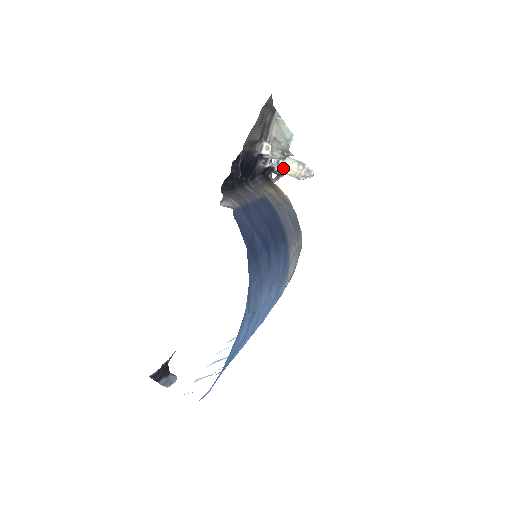
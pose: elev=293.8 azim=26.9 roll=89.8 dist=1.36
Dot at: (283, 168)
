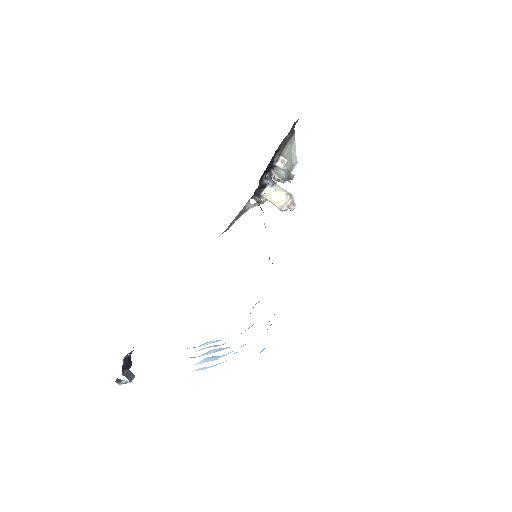
Dot at: (271, 193)
